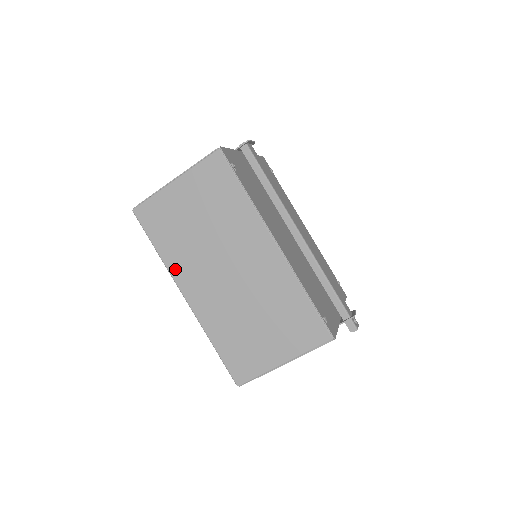
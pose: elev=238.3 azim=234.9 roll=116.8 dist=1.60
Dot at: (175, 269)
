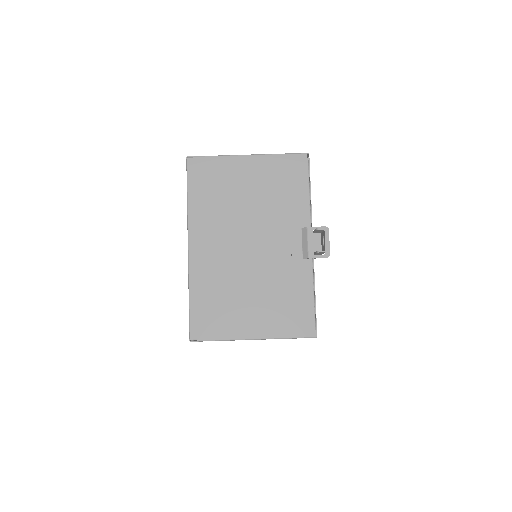
Dot at: occluded
